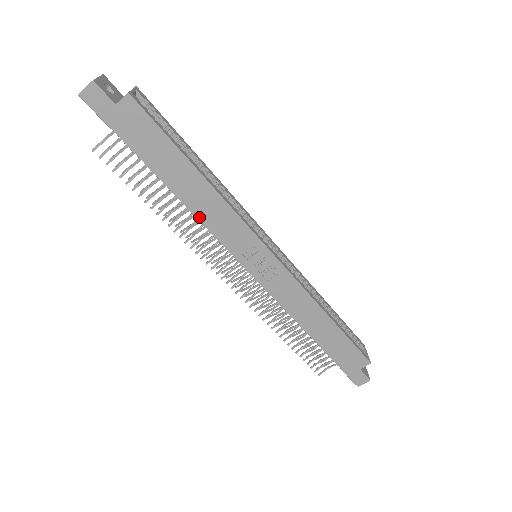
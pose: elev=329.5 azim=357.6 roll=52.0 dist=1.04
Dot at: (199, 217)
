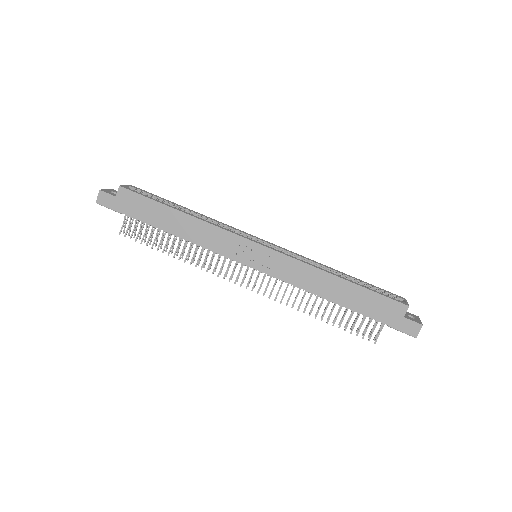
Dot at: (196, 243)
